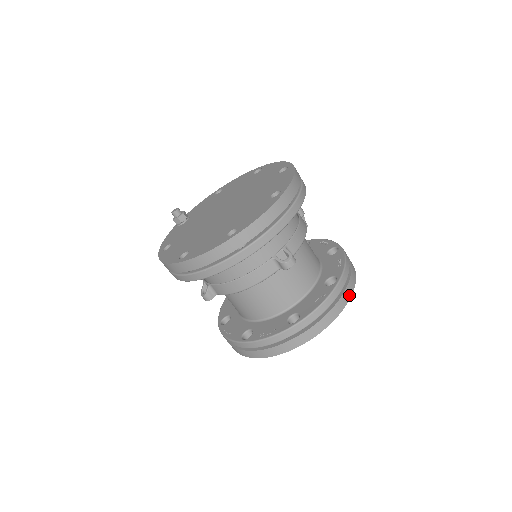
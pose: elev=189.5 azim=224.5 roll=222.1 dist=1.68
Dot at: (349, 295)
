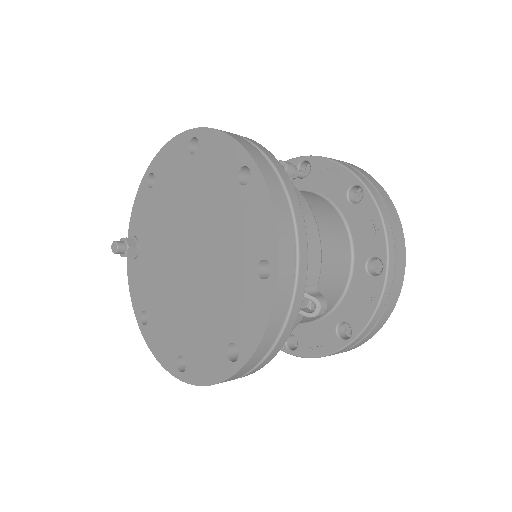
Dot at: (403, 268)
